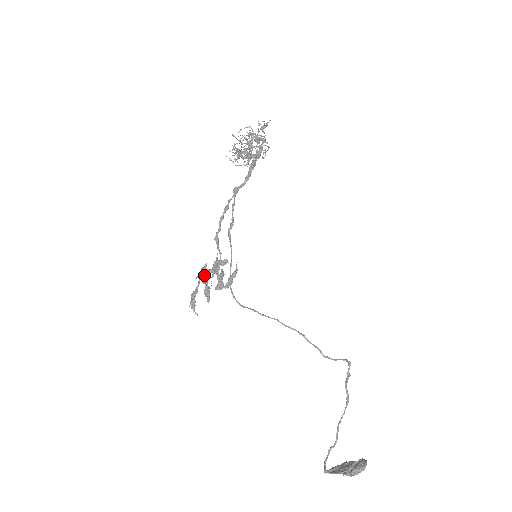
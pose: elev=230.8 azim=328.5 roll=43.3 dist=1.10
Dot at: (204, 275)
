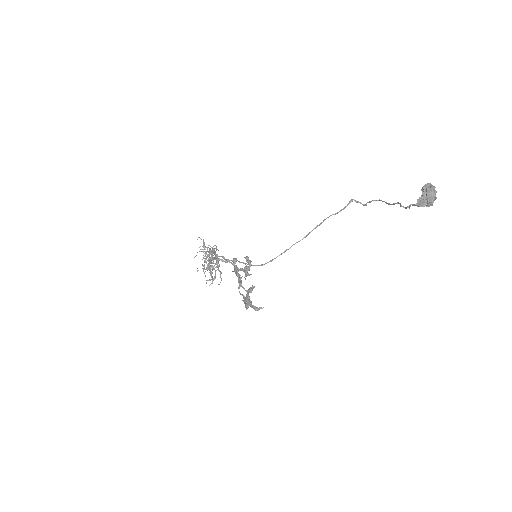
Dot at: occluded
